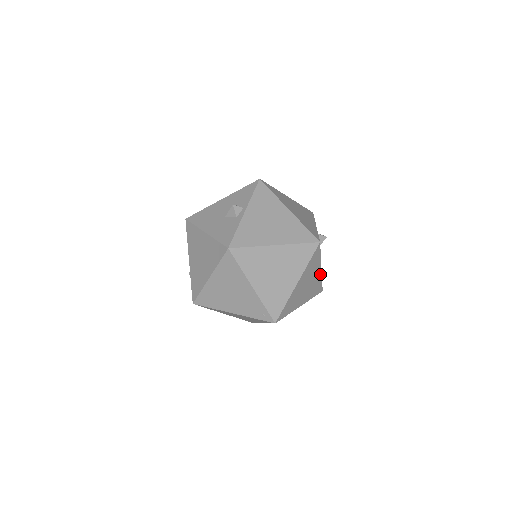
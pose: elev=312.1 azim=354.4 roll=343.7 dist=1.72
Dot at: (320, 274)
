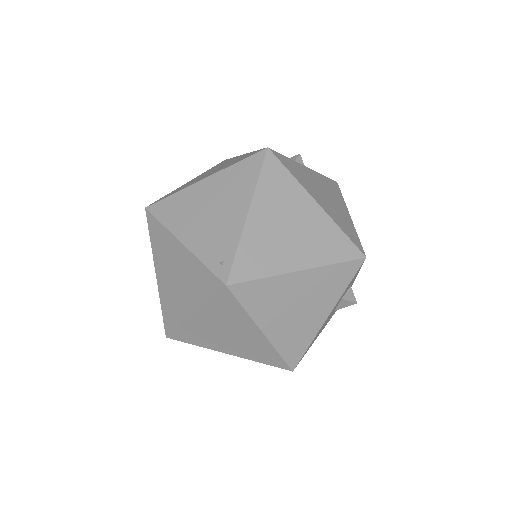
Dot at: (319, 326)
